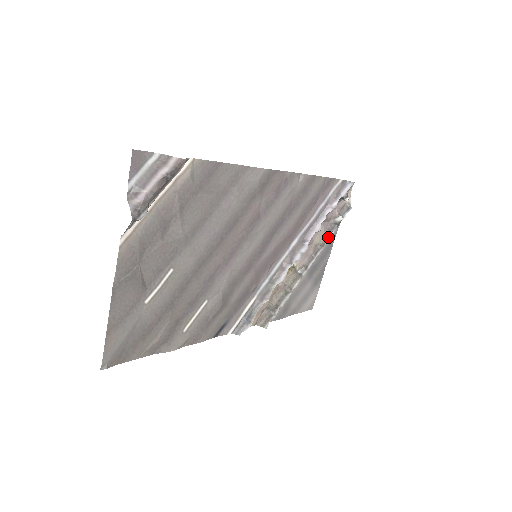
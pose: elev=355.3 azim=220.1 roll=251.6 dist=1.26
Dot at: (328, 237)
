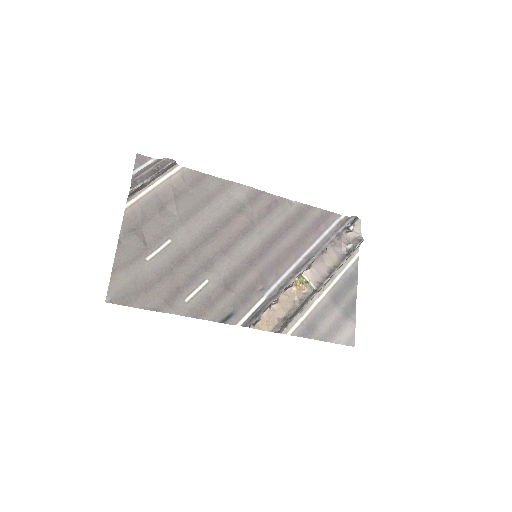
Dot at: (342, 261)
